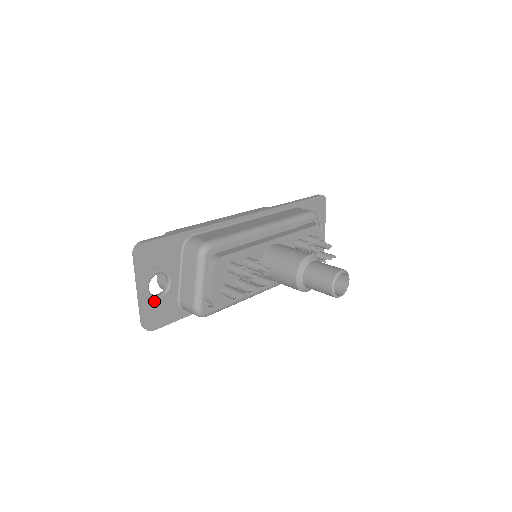
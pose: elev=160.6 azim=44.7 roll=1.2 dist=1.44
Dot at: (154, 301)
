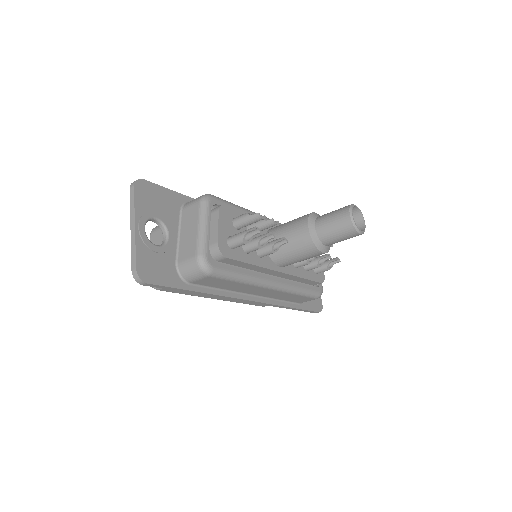
Dot at: (150, 246)
